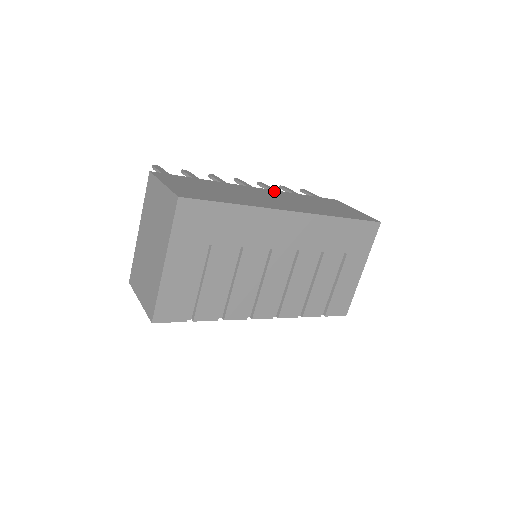
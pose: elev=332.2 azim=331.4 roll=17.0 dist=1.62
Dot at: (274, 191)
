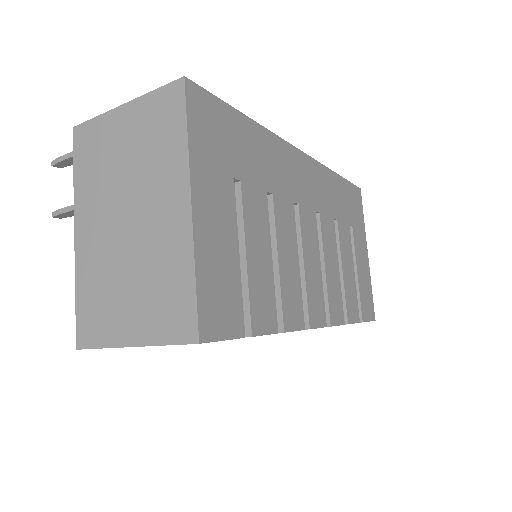
Dot at: occluded
